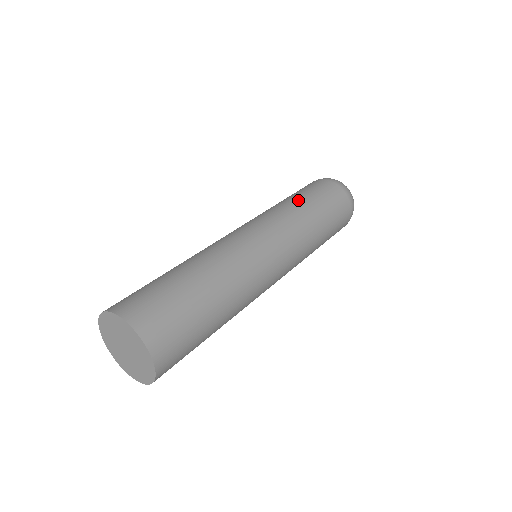
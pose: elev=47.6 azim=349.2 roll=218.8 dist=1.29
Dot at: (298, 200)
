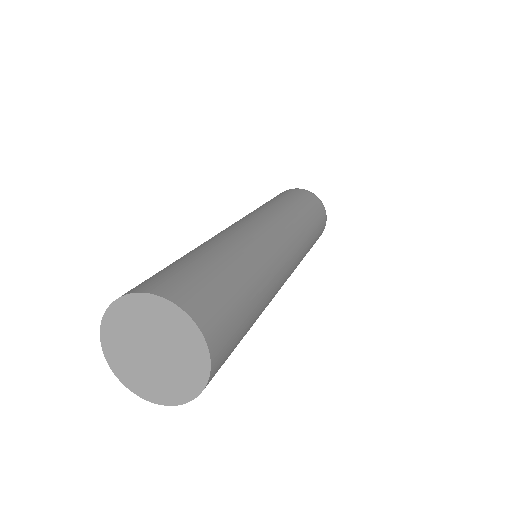
Dot at: (312, 225)
